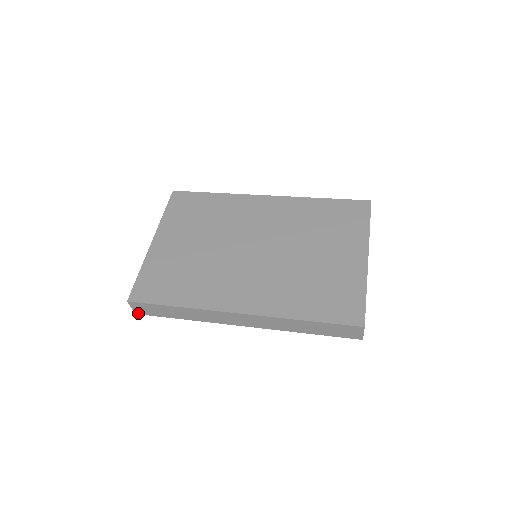
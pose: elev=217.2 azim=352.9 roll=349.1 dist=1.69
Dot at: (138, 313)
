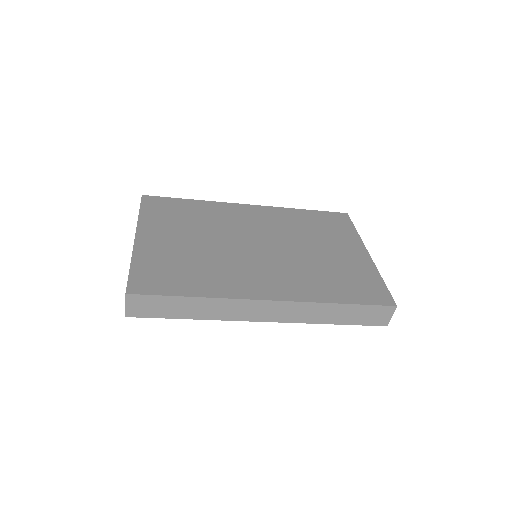
Dot at: (130, 315)
